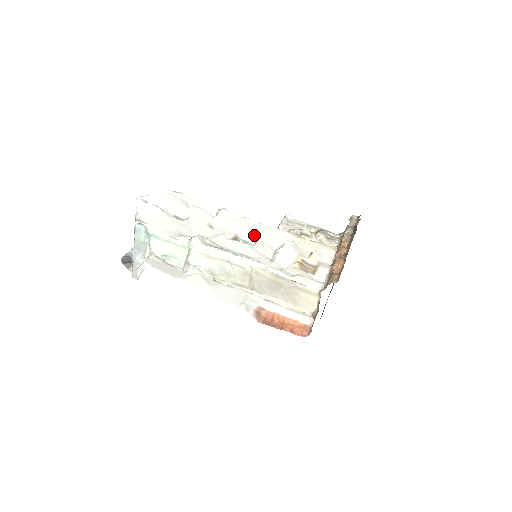
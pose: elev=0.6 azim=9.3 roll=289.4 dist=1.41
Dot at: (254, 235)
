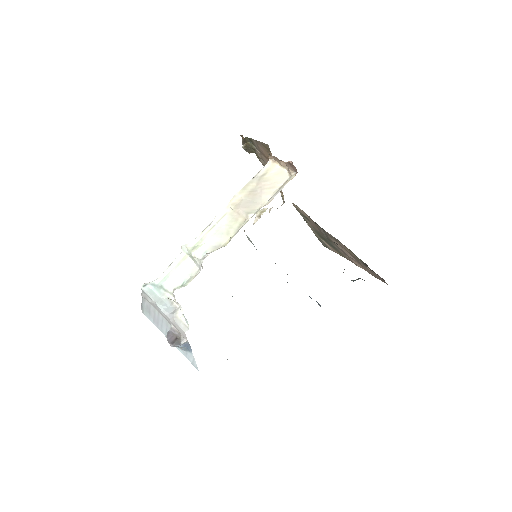
Dot at: occluded
